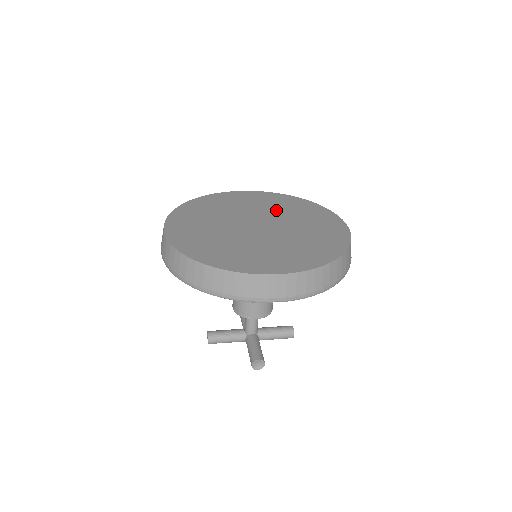
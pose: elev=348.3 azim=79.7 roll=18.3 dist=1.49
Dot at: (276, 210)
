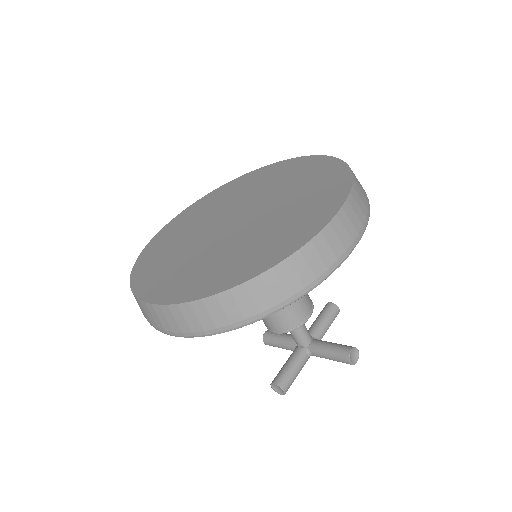
Dot at: (226, 203)
